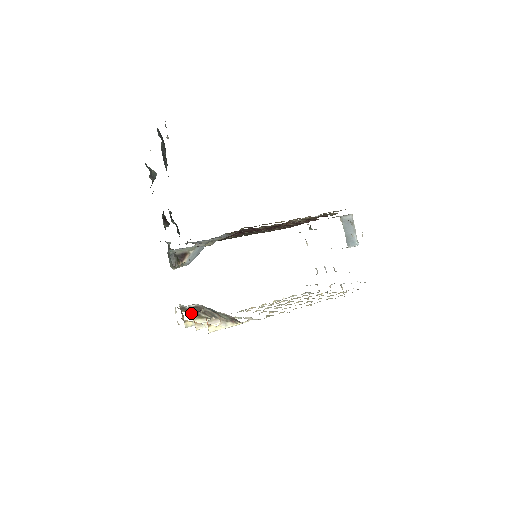
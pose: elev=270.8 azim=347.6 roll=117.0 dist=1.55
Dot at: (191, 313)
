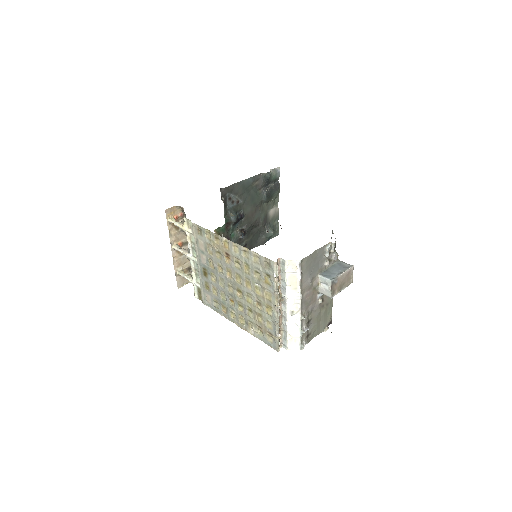
Dot at: occluded
